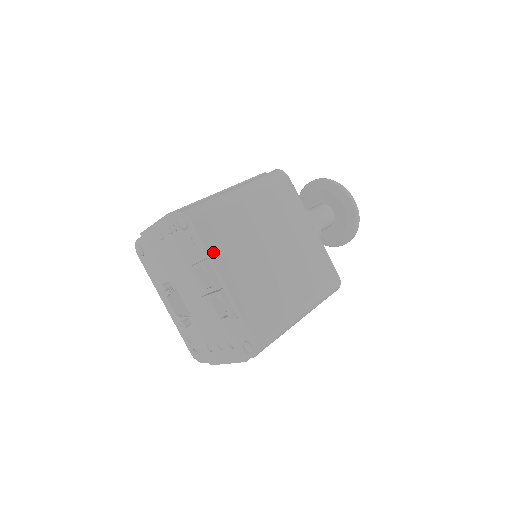
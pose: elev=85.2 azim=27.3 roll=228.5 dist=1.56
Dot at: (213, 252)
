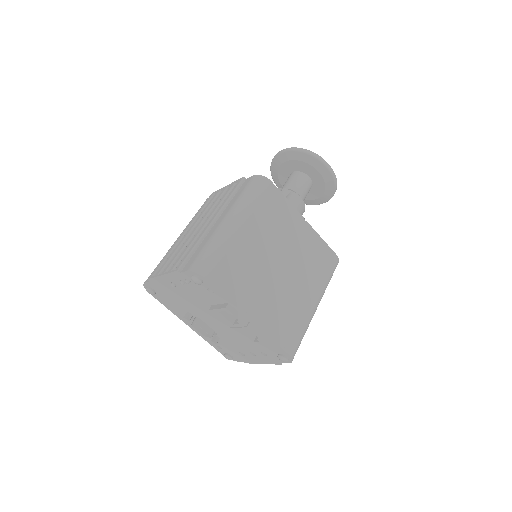
Dot at: (233, 297)
